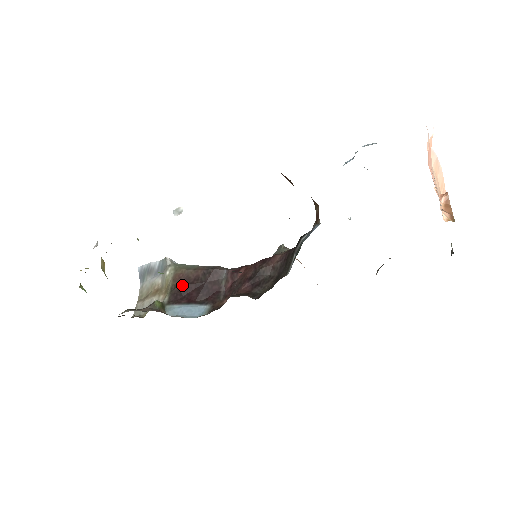
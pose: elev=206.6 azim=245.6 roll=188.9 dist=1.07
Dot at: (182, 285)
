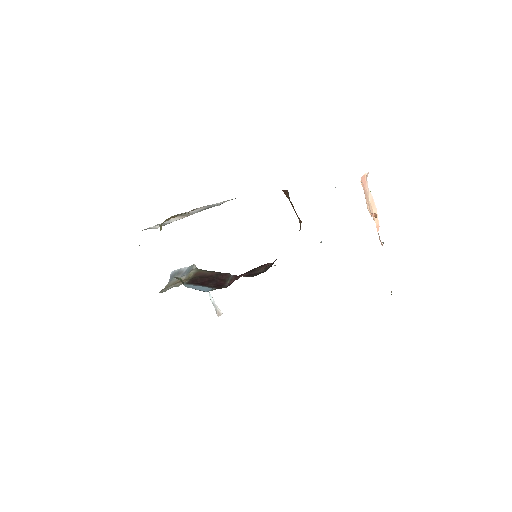
Dot at: (200, 277)
